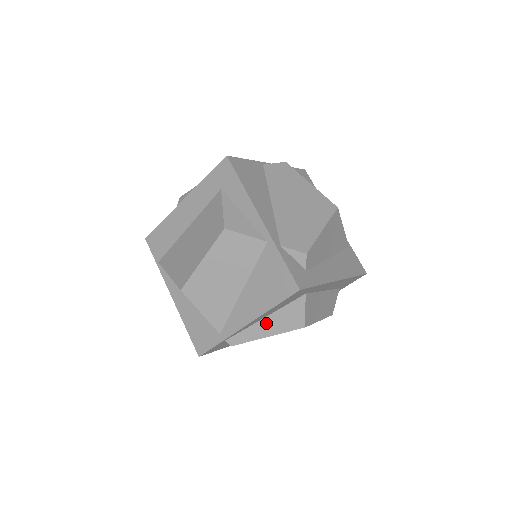
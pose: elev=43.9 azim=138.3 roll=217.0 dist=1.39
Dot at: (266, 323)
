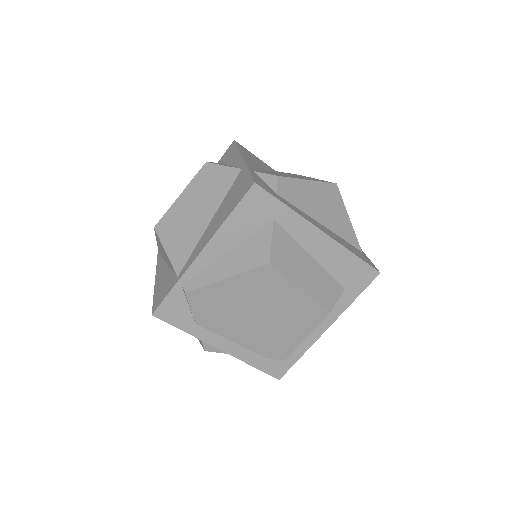
Dot at: (228, 260)
